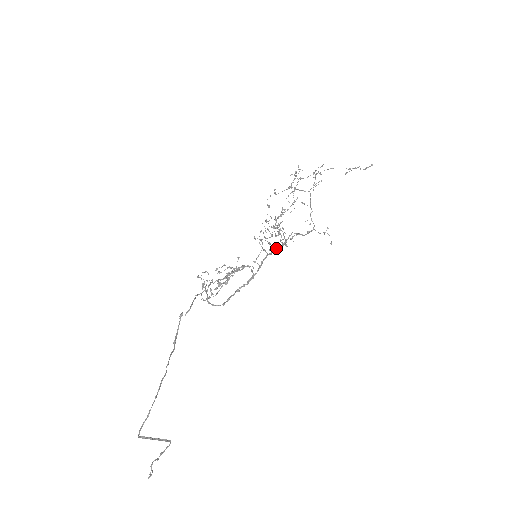
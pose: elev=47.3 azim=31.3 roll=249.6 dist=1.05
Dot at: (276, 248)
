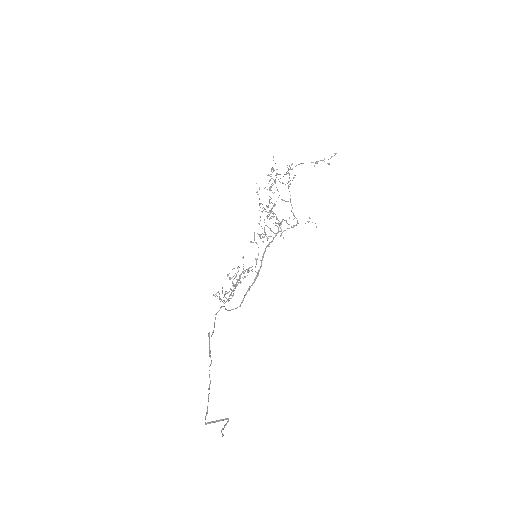
Dot at: occluded
